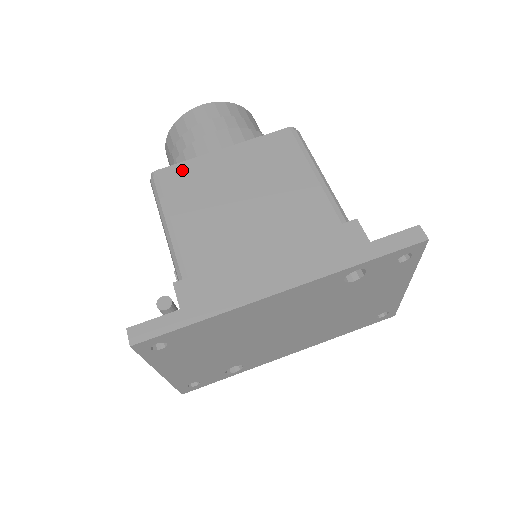
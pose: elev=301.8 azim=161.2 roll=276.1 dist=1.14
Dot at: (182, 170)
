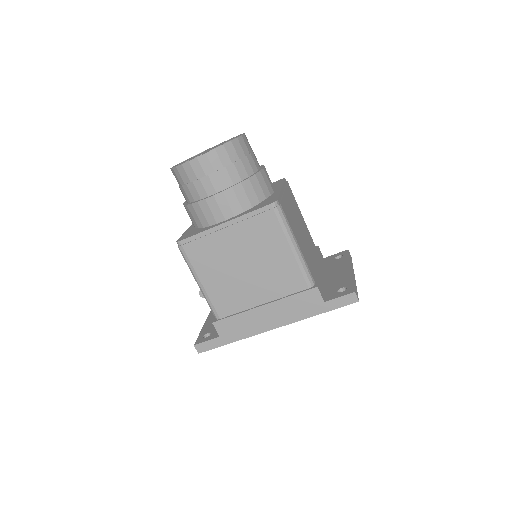
Dot at: (198, 243)
